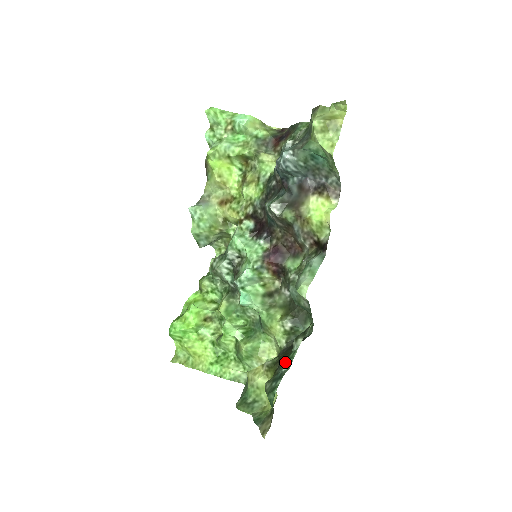
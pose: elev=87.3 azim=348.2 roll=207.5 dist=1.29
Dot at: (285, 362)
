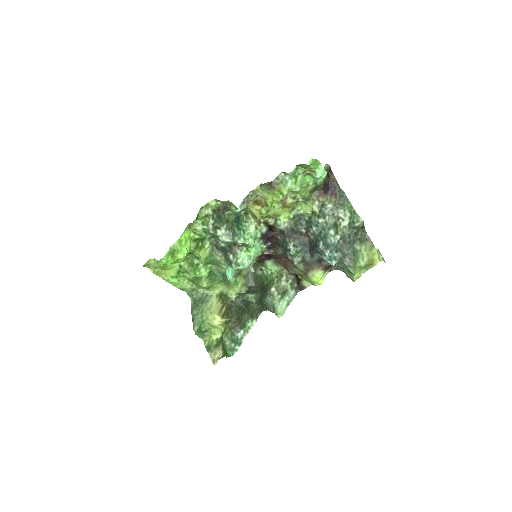
Dot at: (241, 330)
